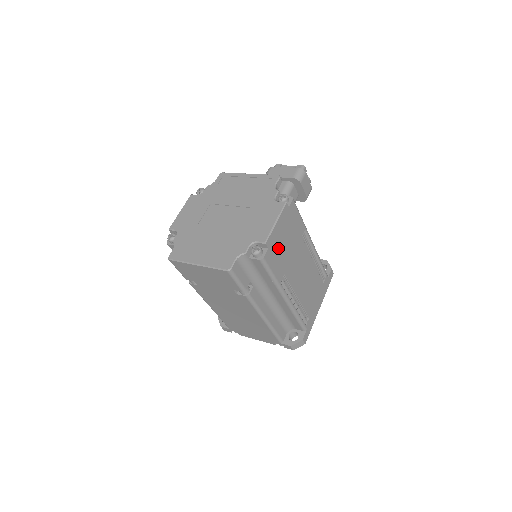
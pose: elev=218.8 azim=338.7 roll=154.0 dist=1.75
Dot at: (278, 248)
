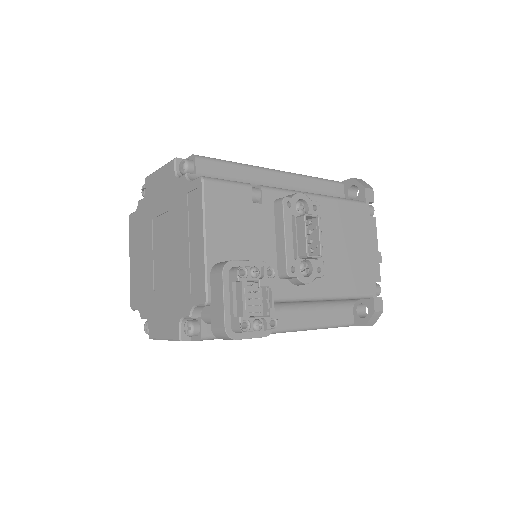
Dot at: occluded
